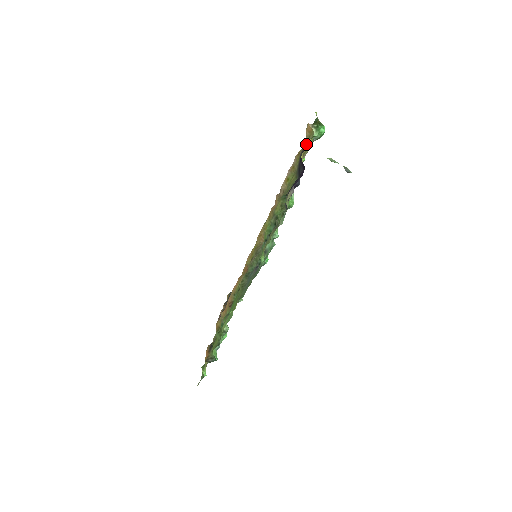
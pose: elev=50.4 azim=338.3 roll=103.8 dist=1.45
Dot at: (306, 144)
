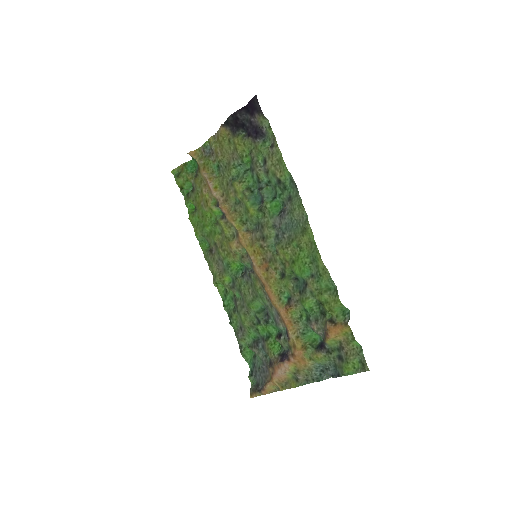
Dot at: (203, 158)
